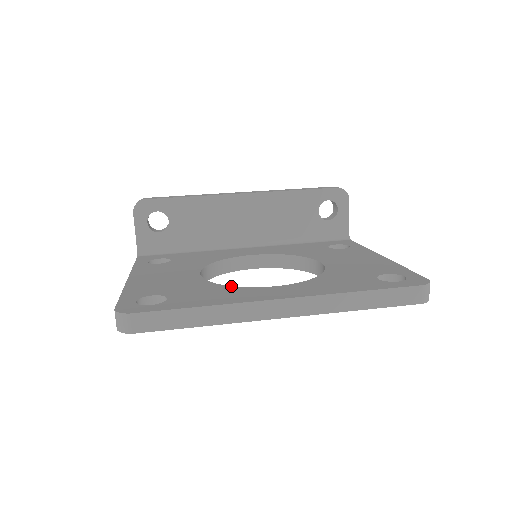
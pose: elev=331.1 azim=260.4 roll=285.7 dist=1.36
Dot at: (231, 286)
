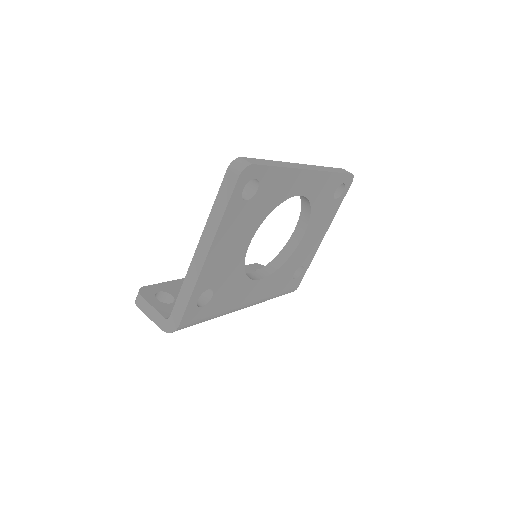
Dot at: occluded
